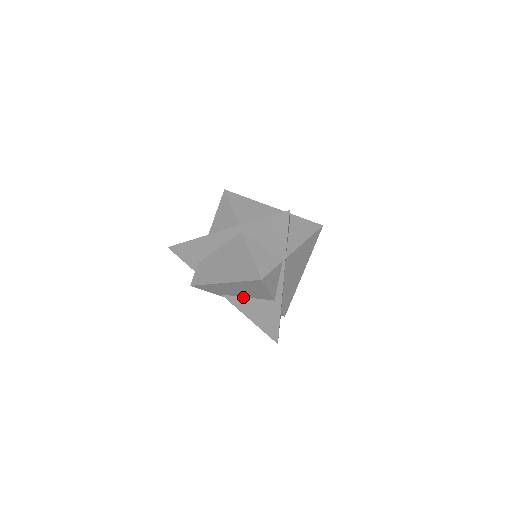
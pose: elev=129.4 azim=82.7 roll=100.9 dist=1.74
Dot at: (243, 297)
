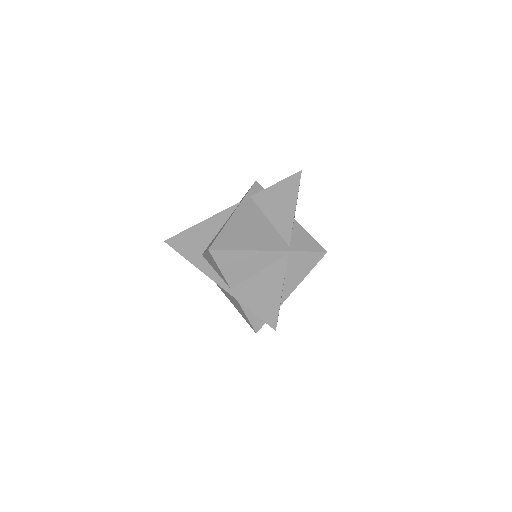
Dot at: occluded
